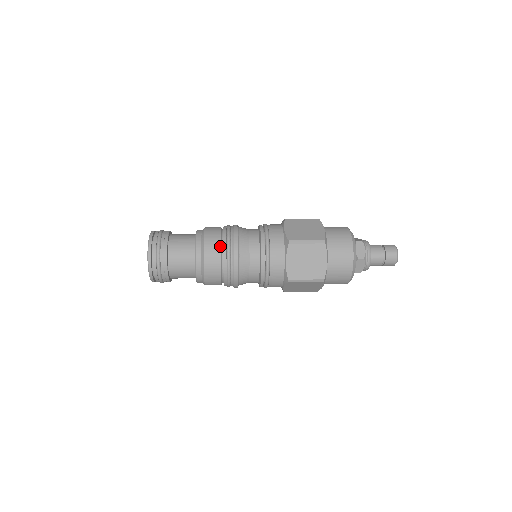
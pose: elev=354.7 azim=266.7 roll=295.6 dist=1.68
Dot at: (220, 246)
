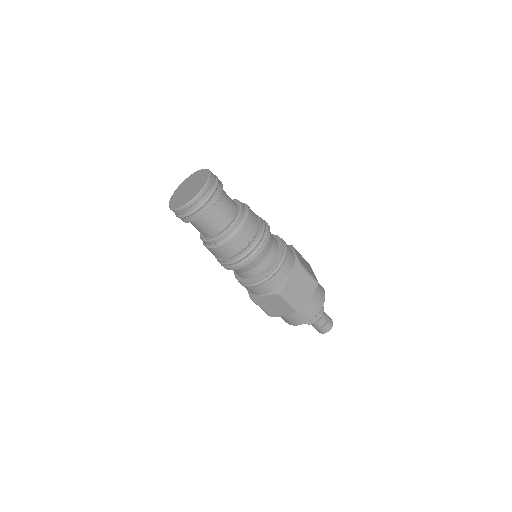
Dot at: (257, 227)
